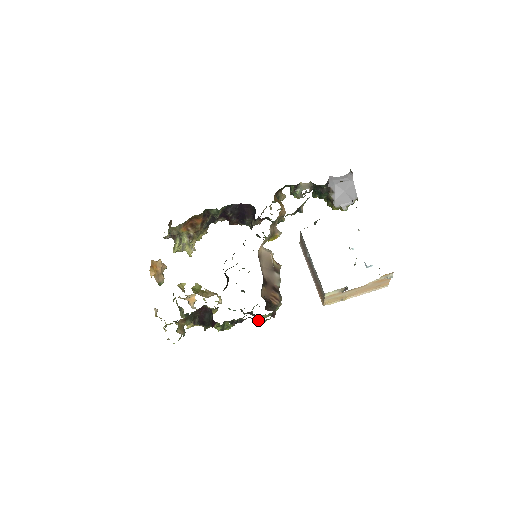
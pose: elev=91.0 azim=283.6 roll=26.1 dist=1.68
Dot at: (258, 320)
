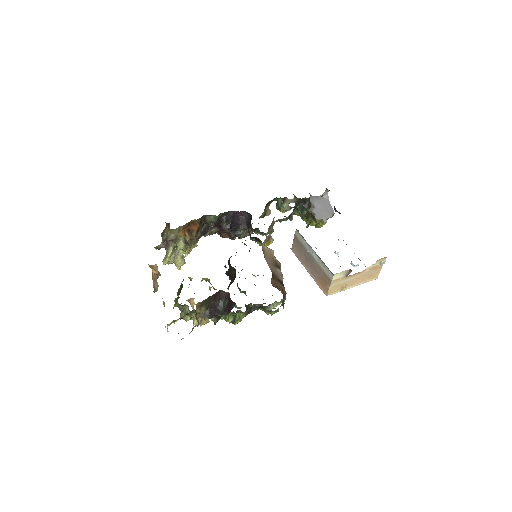
Dot at: (269, 310)
